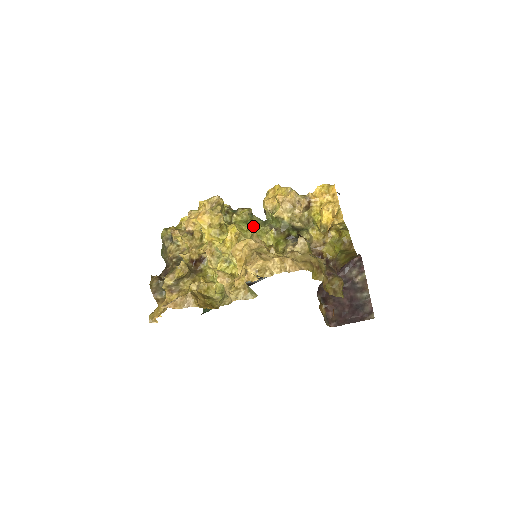
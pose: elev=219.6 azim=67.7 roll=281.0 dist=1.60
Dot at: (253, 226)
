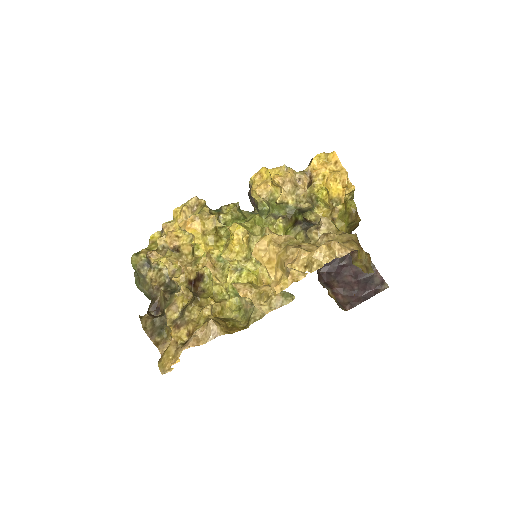
Dot at: (255, 220)
